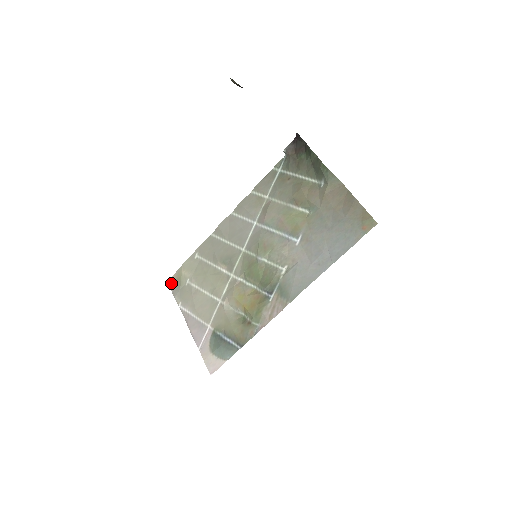
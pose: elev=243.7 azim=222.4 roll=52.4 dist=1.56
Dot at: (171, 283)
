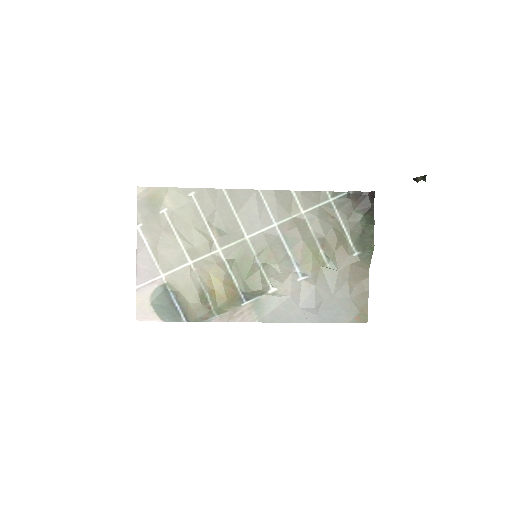
Dot at: (142, 194)
